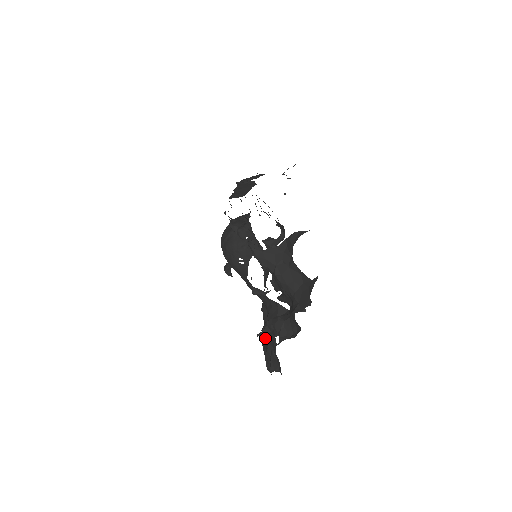
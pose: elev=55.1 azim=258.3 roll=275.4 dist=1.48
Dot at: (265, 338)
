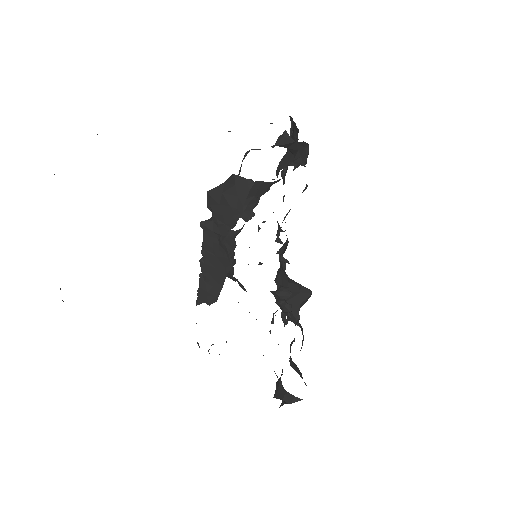
Dot at: occluded
